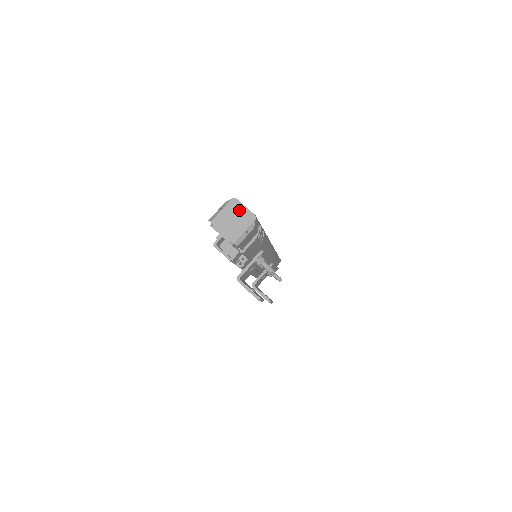
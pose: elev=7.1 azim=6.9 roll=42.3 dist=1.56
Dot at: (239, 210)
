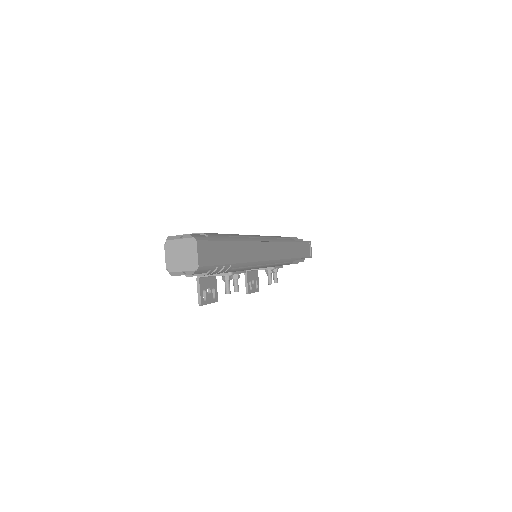
Dot at: (191, 251)
